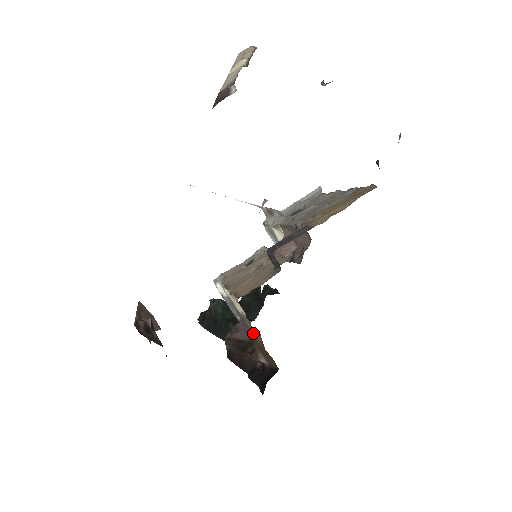
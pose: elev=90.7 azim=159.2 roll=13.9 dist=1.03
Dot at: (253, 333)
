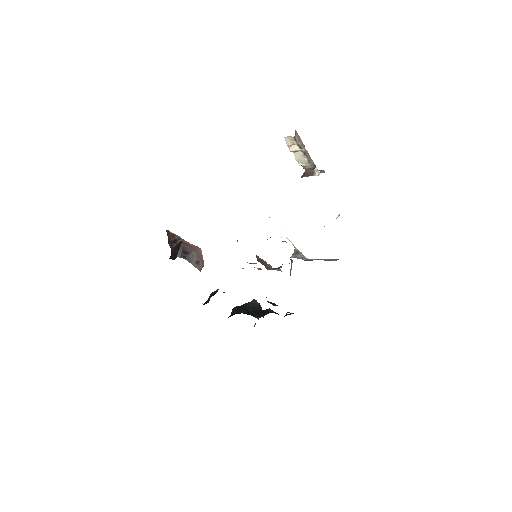
Dot at: occluded
